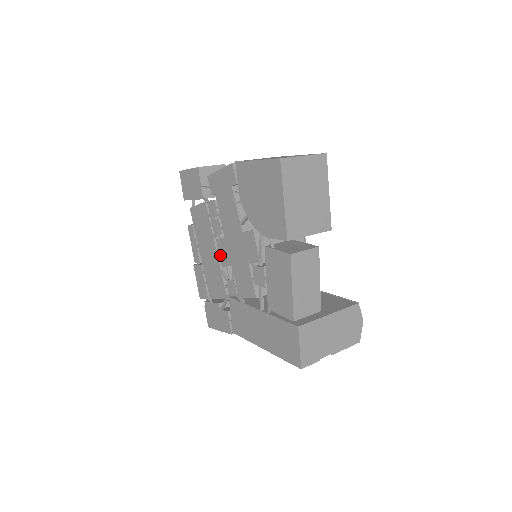
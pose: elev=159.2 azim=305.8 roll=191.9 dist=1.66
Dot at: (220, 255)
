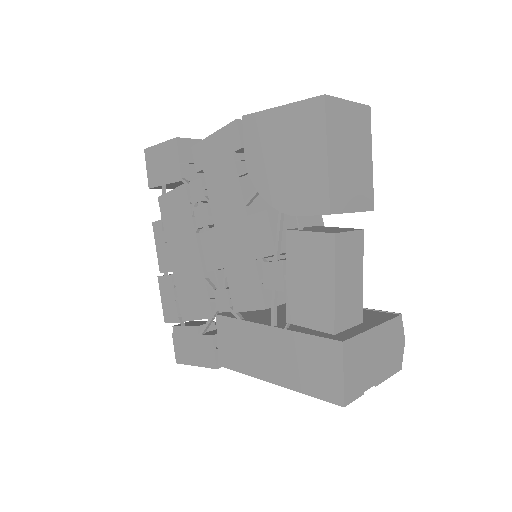
Dot at: (205, 255)
